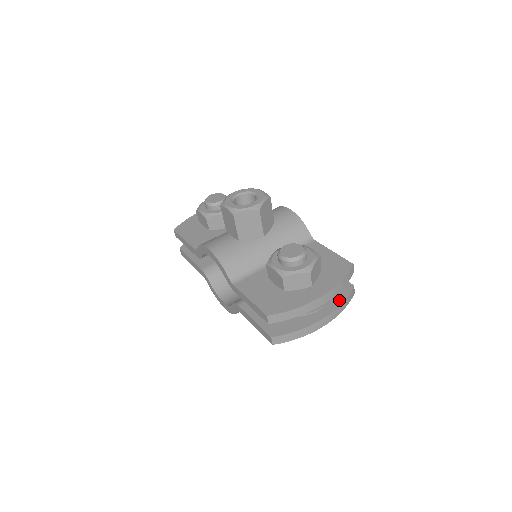
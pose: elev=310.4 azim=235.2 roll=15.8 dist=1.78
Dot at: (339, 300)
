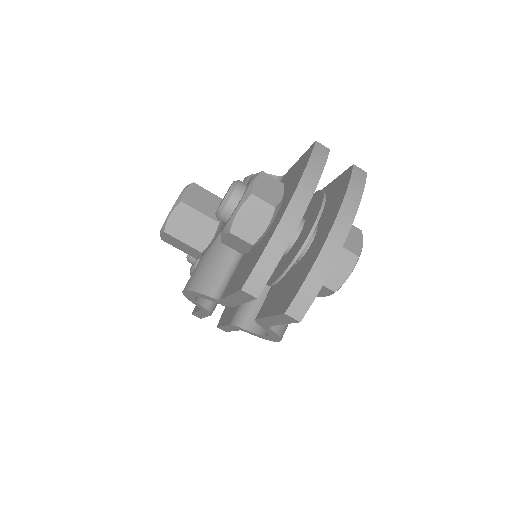
Dot at: (341, 194)
